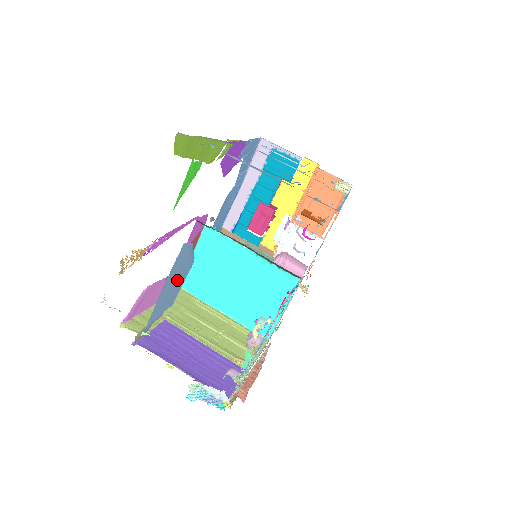
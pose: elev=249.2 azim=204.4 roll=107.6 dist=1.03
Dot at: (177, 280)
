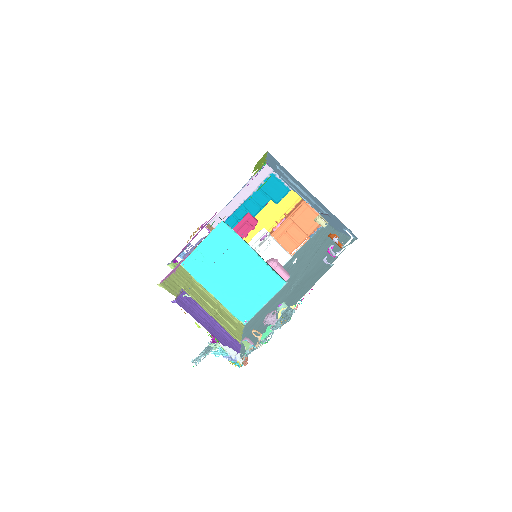
Dot at: occluded
